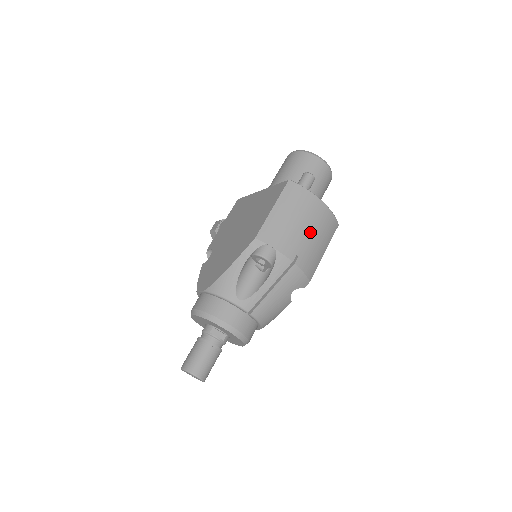
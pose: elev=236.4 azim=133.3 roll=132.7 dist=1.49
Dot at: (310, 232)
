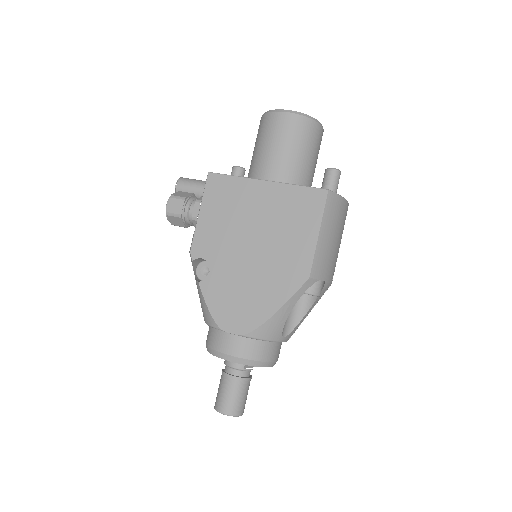
Dot at: (340, 243)
